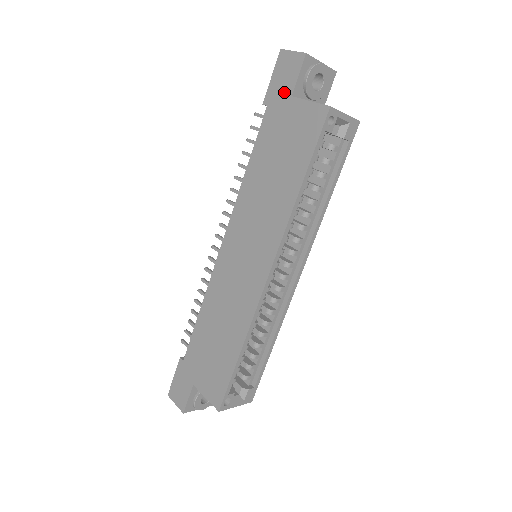
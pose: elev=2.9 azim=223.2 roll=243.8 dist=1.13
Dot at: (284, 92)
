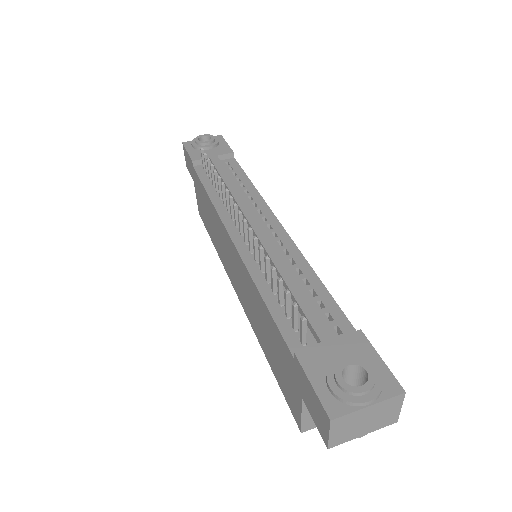
Dot at: (303, 391)
